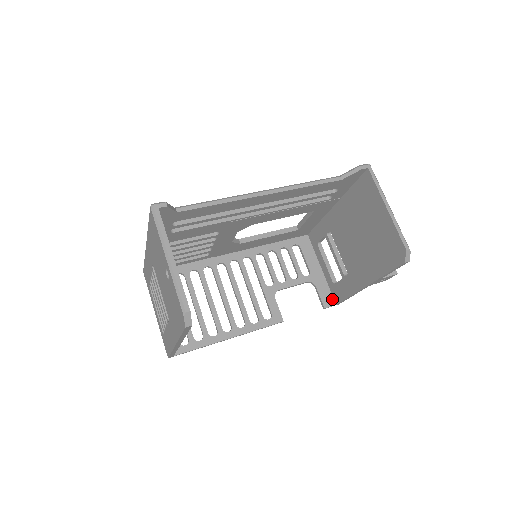
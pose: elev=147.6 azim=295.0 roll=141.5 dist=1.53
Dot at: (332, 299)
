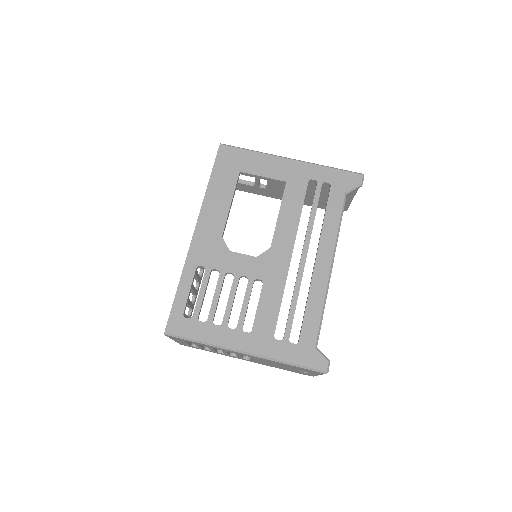
Dot at: occluded
